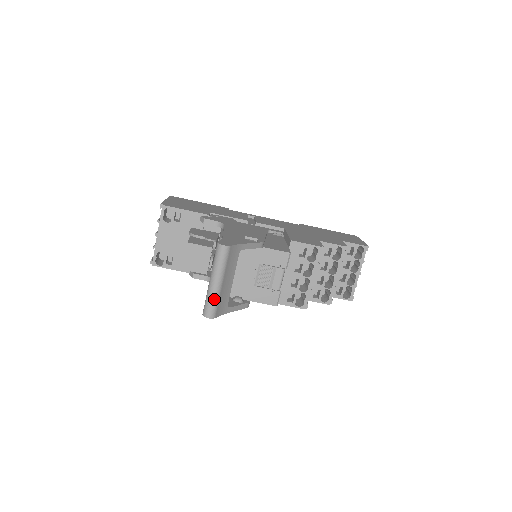
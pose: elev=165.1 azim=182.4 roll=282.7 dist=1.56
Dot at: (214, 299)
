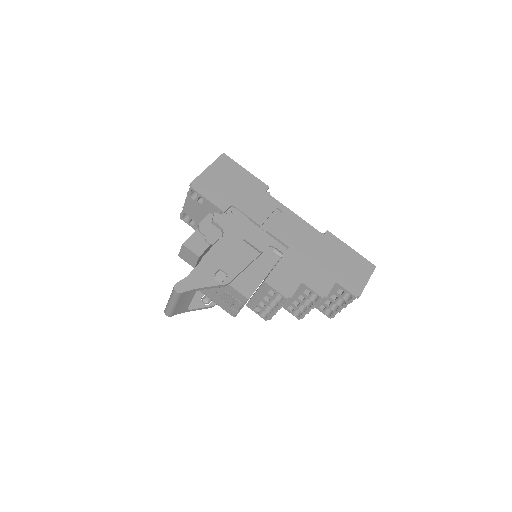
Dot at: (170, 310)
